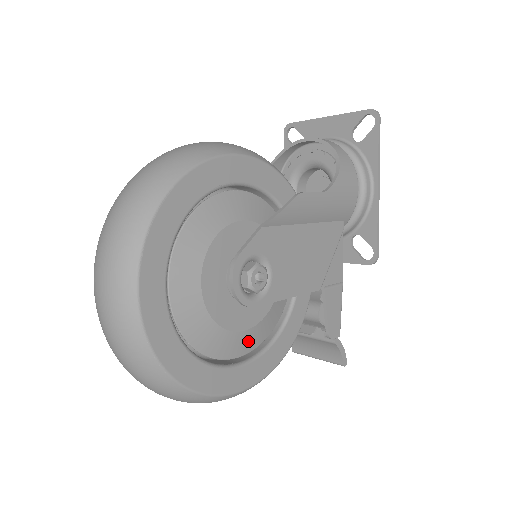
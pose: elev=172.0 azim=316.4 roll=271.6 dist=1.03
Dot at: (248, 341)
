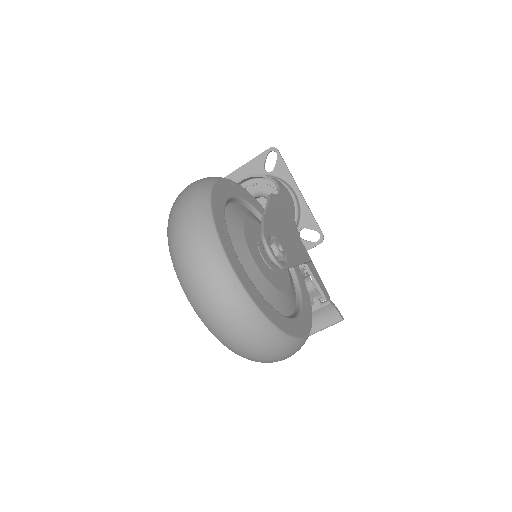
Dot at: (290, 301)
